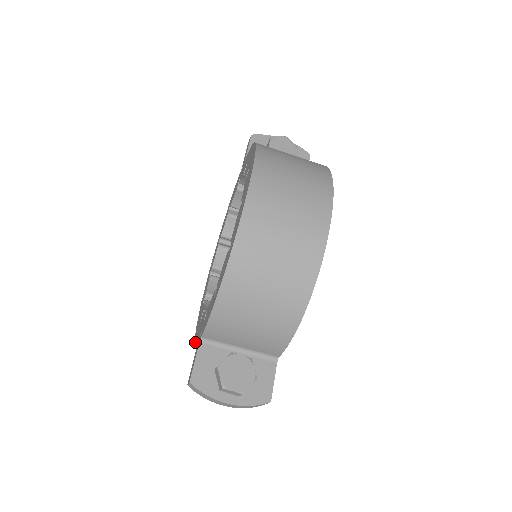
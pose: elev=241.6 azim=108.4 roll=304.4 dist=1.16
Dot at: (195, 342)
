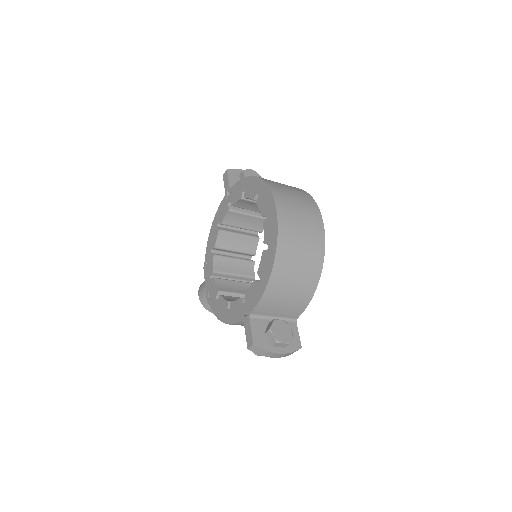
Dot at: (232, 323)
